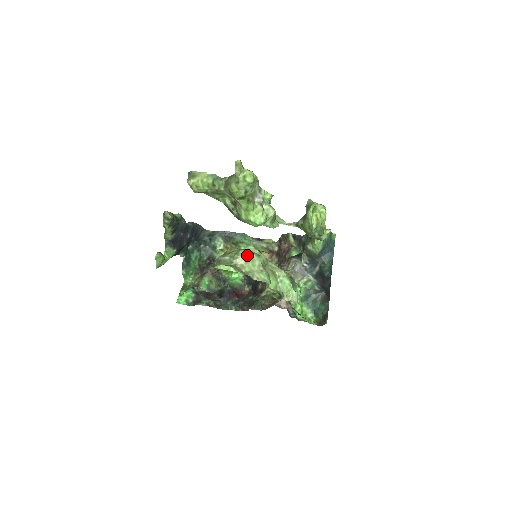
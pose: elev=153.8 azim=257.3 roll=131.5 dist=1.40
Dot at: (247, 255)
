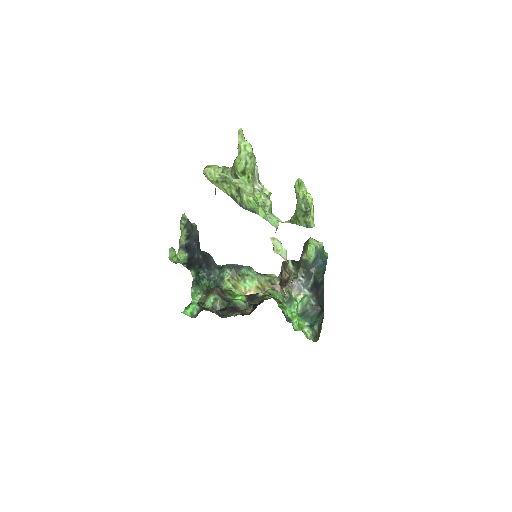
Dot at: occluded
